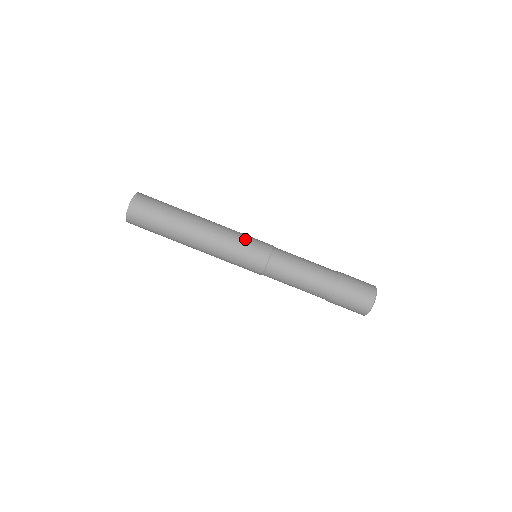
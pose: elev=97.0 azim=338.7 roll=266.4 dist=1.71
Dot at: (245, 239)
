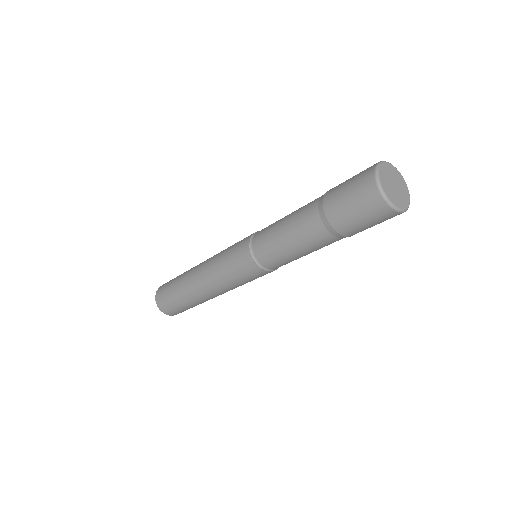
Dot at: (229, 248)
